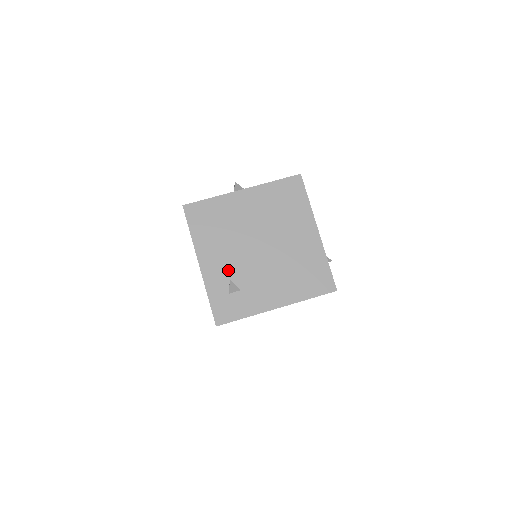
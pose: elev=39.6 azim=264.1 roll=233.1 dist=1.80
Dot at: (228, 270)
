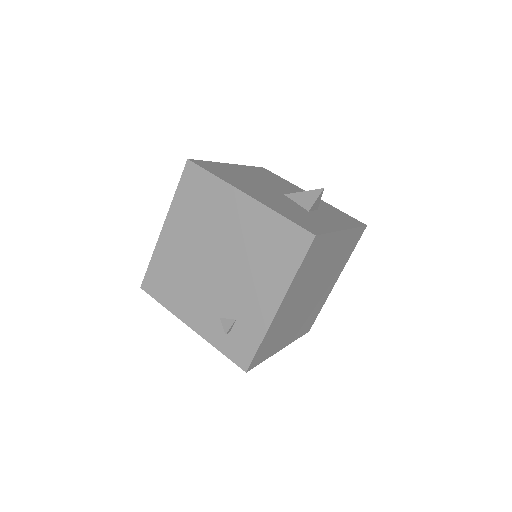
Dot at: (212, 311)
